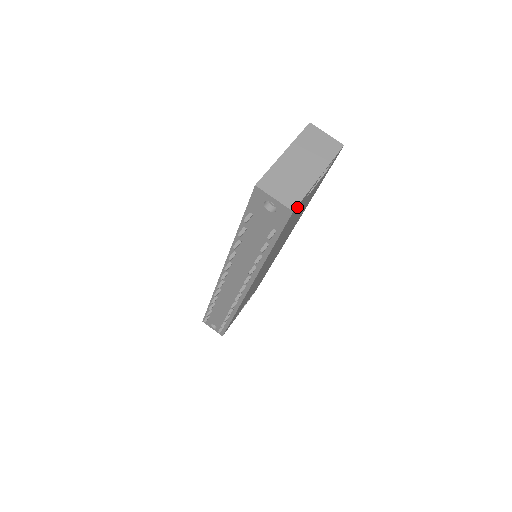
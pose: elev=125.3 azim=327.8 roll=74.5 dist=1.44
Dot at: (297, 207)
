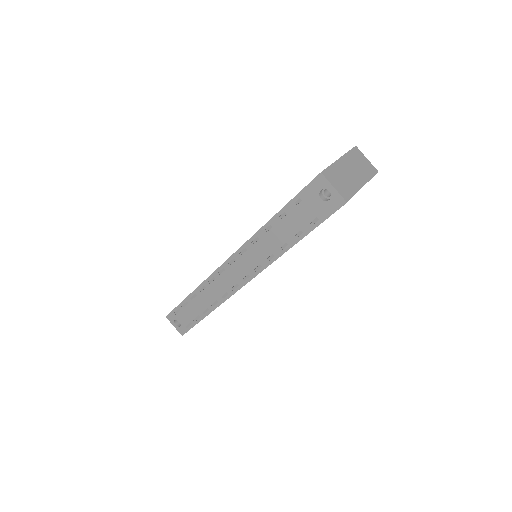
Dot at: occluded
